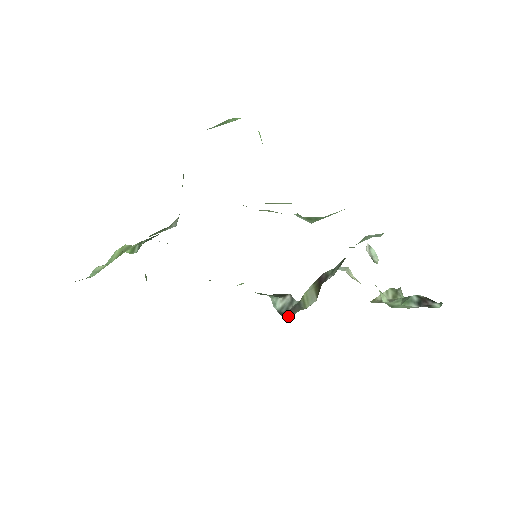
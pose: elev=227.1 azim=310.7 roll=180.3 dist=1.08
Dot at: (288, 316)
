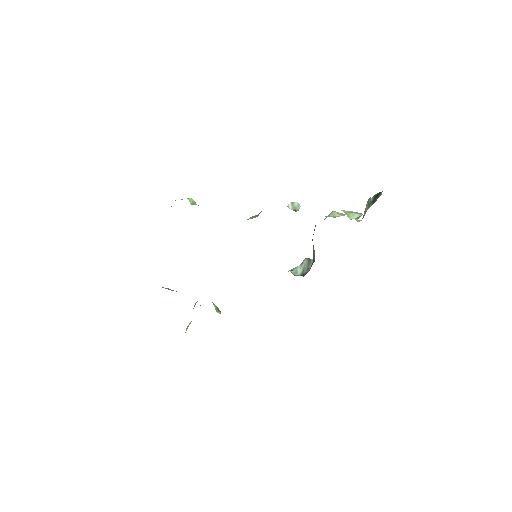
Dot at: occluded
